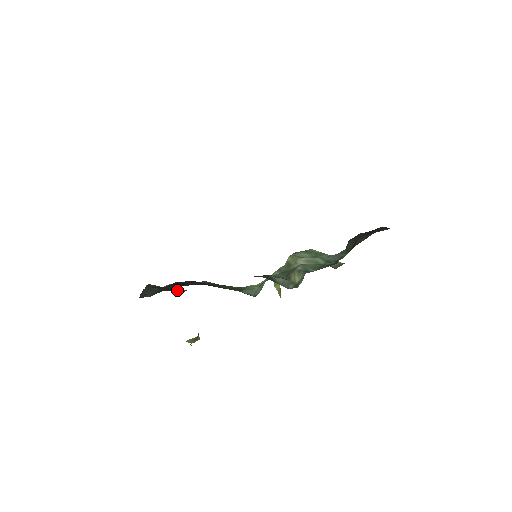
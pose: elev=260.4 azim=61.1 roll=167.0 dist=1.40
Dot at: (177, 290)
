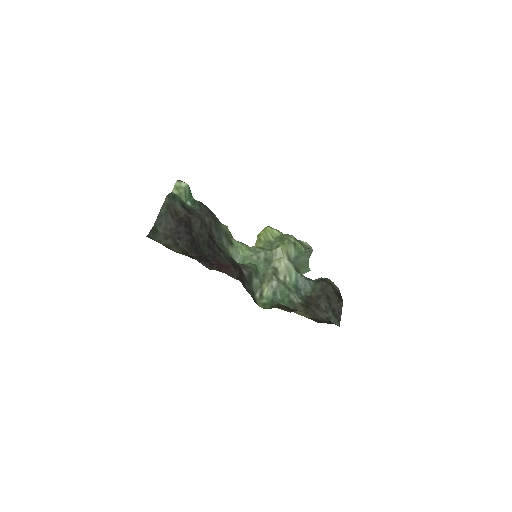
Dot at: (188, 198)
